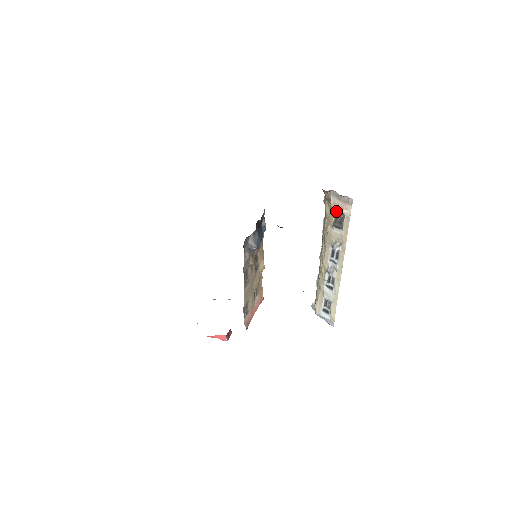
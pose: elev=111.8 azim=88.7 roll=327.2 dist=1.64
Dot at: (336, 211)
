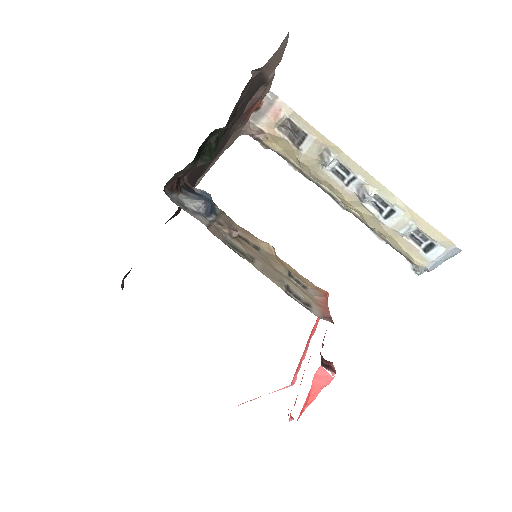
Dot at: (279, 130)
